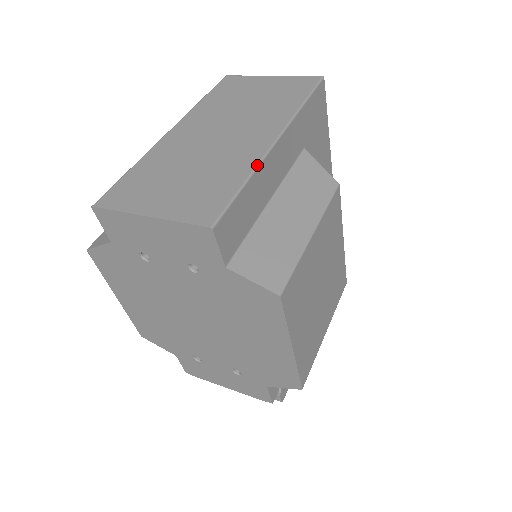
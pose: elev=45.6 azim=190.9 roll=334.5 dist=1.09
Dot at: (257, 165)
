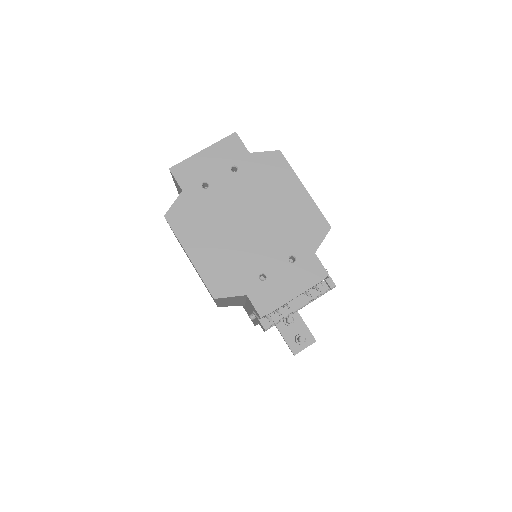
Dot at: occluded
